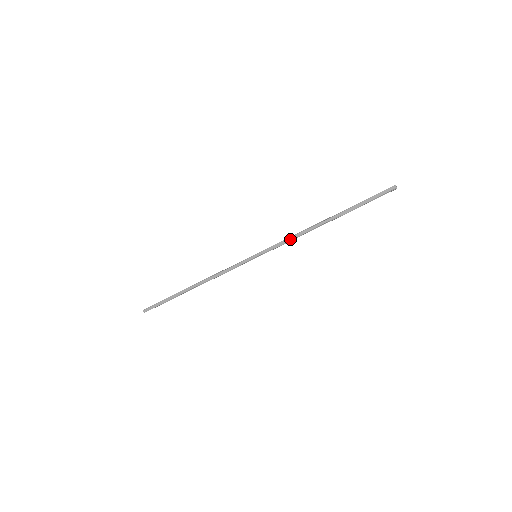
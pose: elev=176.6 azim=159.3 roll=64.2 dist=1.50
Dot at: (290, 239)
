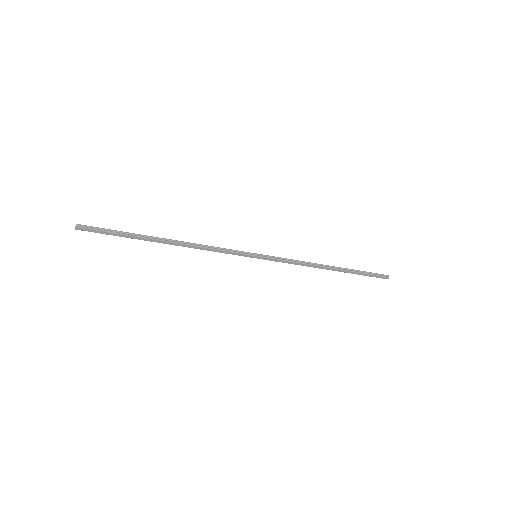
Dot at: (296, 264)
